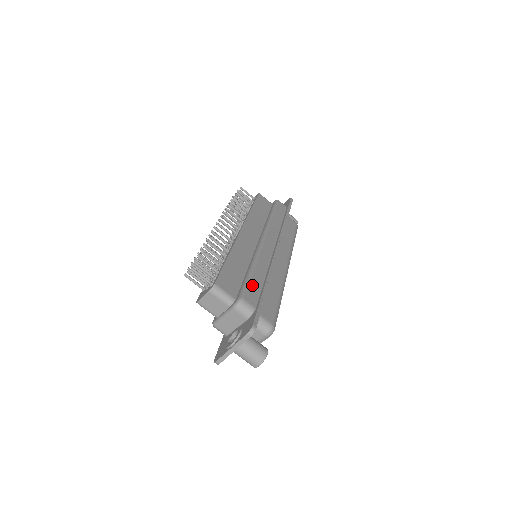
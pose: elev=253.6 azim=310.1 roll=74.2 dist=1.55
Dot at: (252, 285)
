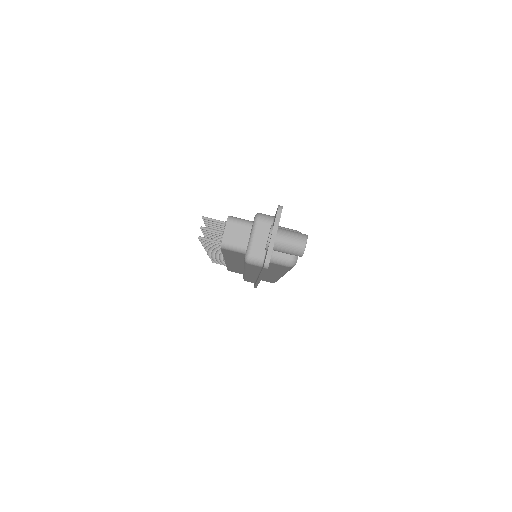
Dot at: occluded
